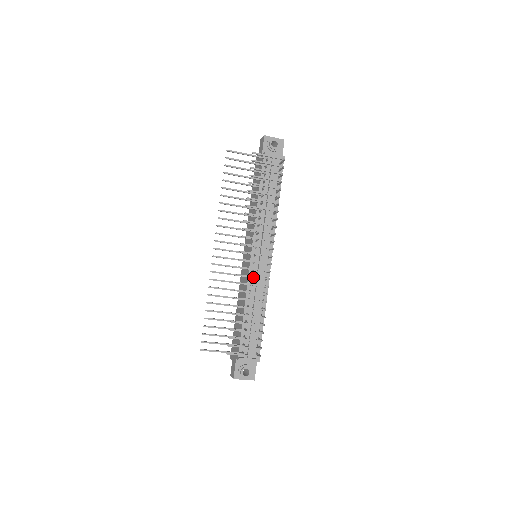
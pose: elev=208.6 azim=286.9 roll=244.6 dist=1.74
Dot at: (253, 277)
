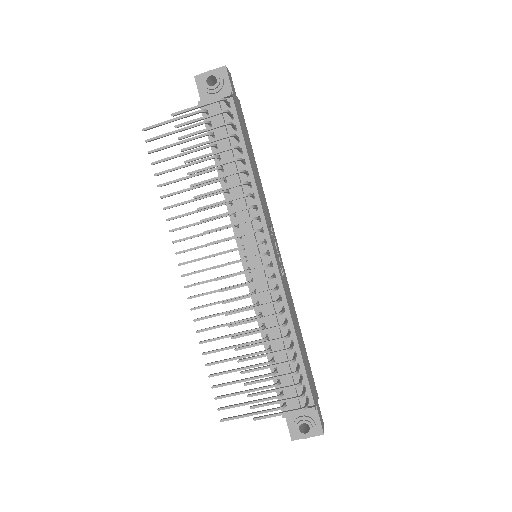
Dot at: (247, 297)
